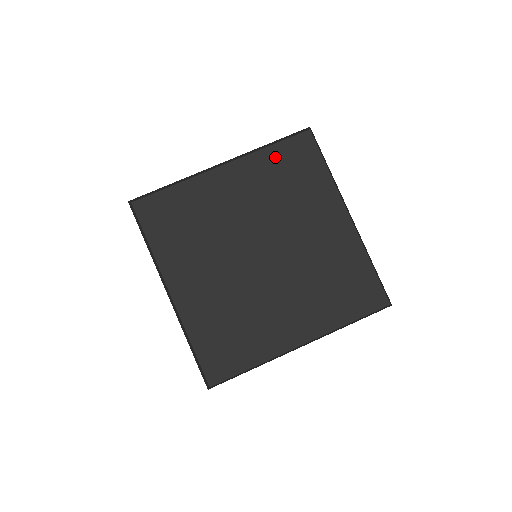
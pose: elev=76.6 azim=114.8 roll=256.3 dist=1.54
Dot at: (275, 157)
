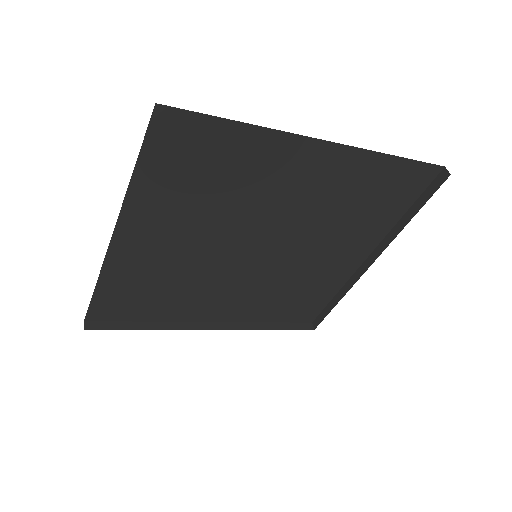
Dot at: (157, 174)
